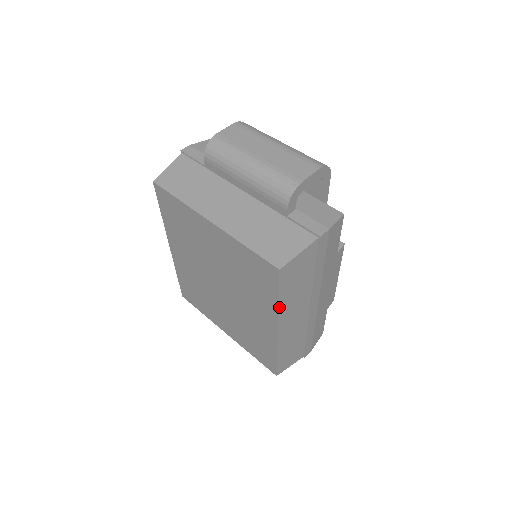
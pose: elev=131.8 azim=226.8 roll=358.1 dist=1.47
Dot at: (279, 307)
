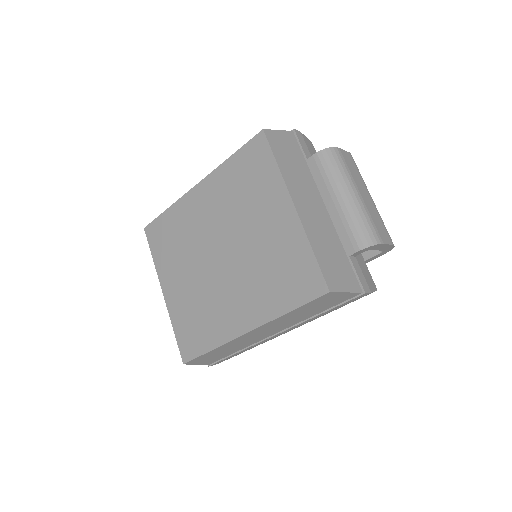
Dot at: (281, 316)
